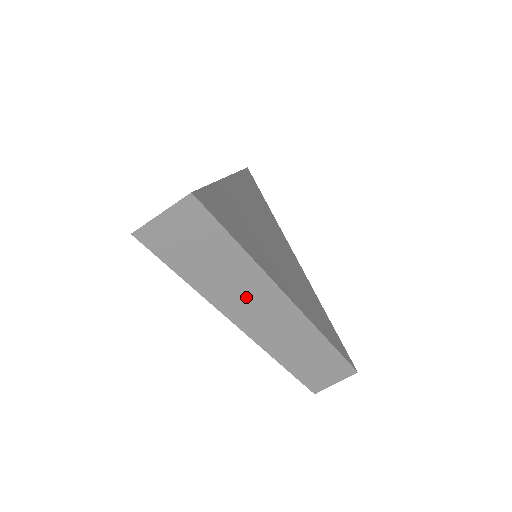
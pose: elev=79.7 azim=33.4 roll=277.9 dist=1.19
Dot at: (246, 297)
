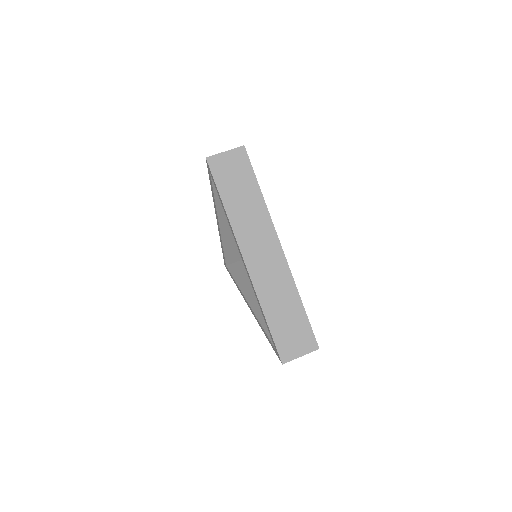
Dot at: (254, 230)
